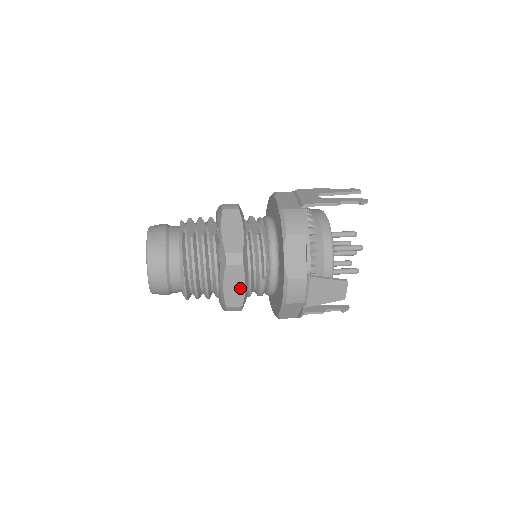
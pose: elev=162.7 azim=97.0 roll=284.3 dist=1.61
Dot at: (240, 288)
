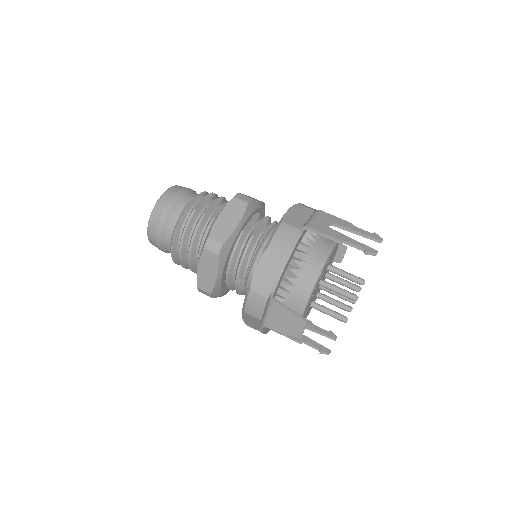
Dot at: (212, 276)
